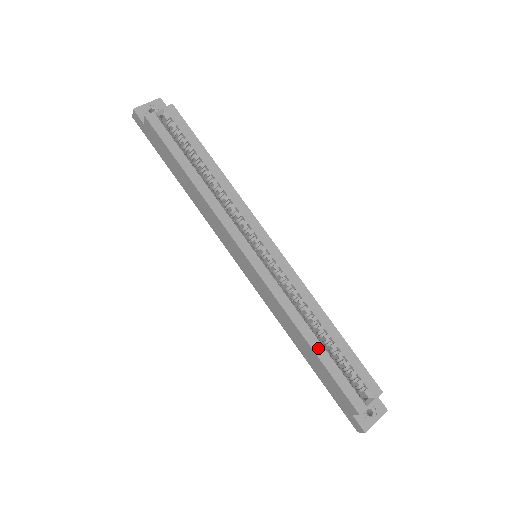
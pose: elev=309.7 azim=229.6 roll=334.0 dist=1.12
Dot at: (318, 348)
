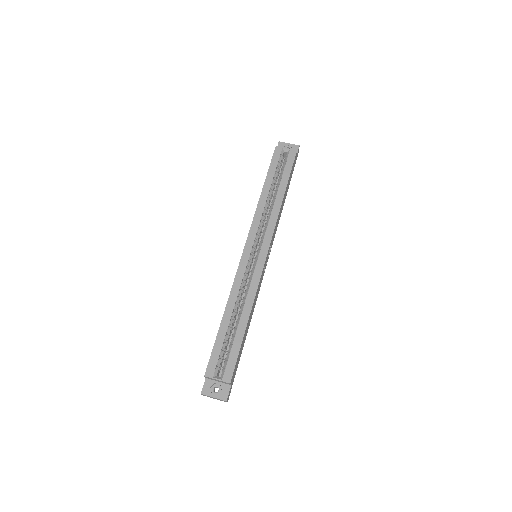
Dot at: (225, 323)
